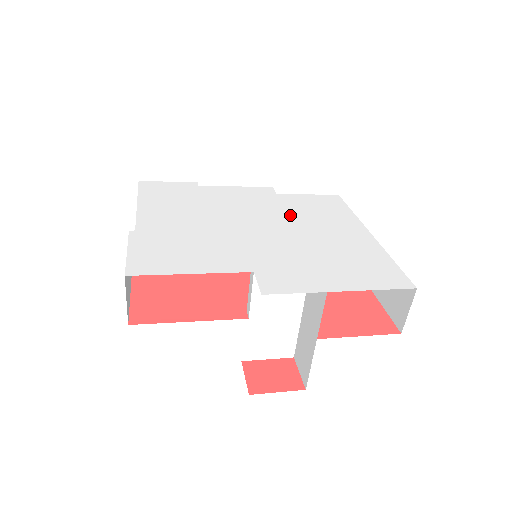
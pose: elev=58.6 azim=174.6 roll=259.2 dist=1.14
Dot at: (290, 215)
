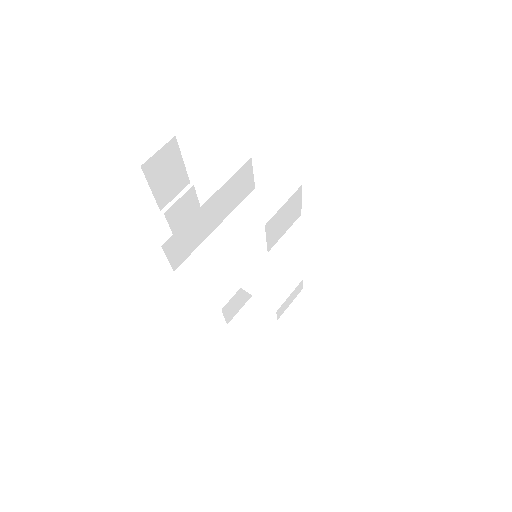
Dot at: occluded
